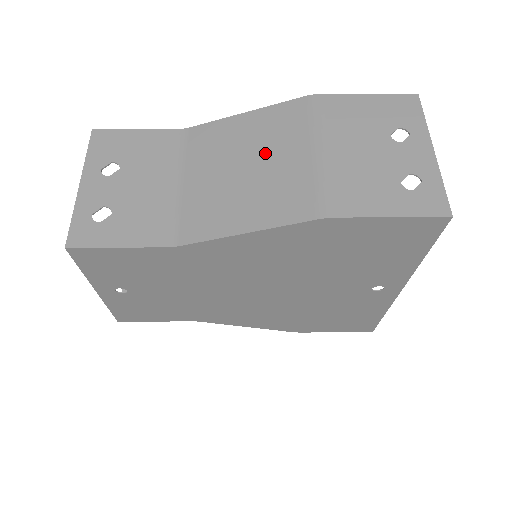
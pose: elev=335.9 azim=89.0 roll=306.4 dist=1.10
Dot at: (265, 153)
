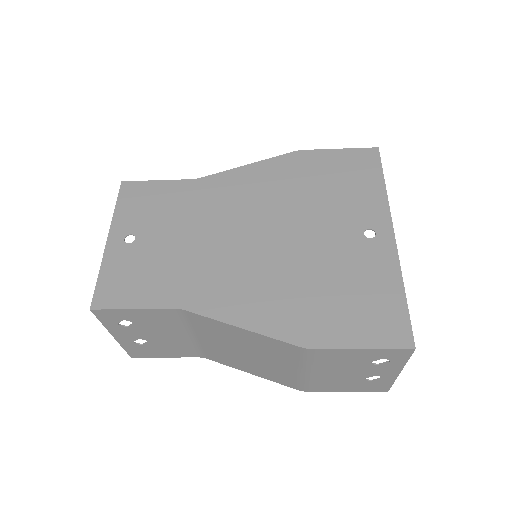
Dot at: occluded
